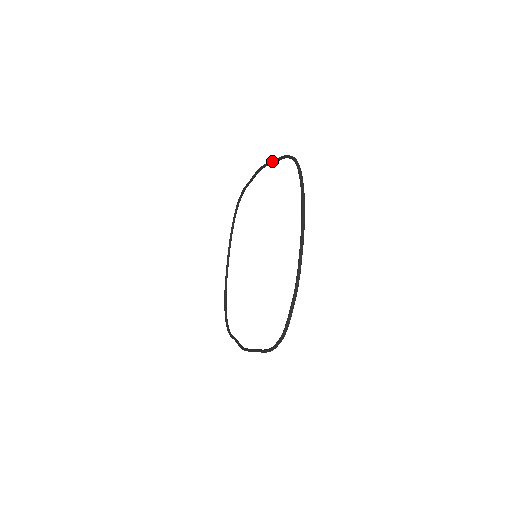
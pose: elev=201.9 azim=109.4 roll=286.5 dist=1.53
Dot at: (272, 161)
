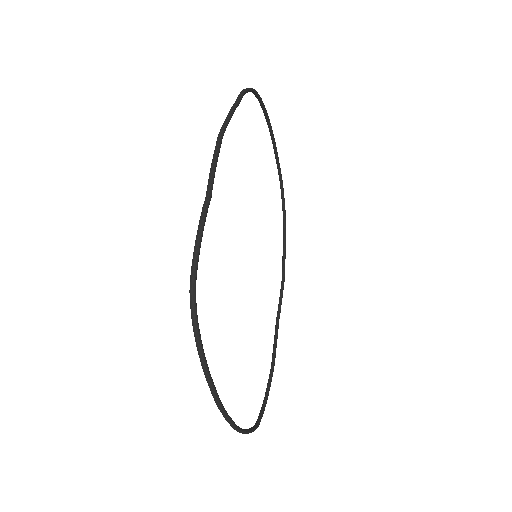
Dot at: (208, 180)
